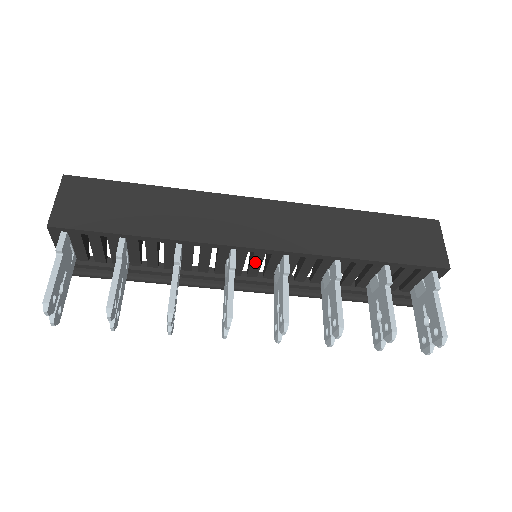
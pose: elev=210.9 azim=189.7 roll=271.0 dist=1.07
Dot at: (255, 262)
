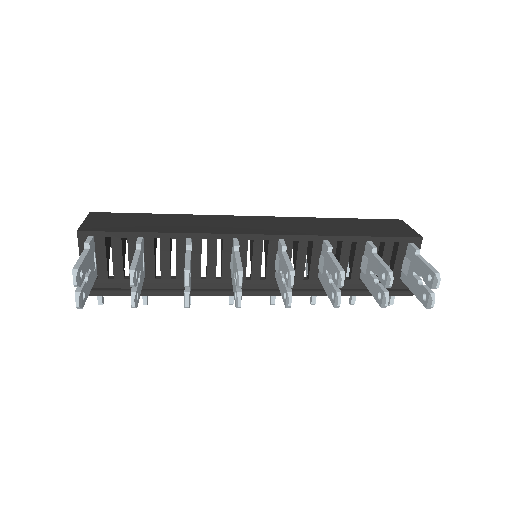
Dot at: (256, 255)
